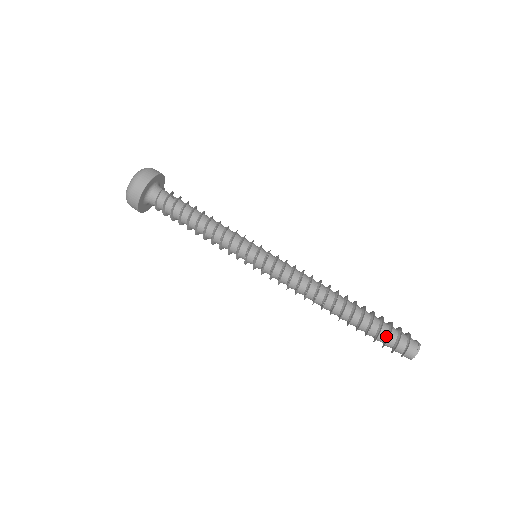
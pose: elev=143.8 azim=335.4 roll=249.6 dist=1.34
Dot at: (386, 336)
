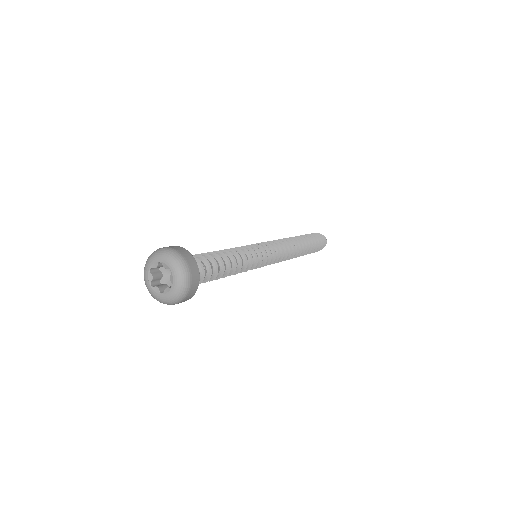
Dot at: occluded
